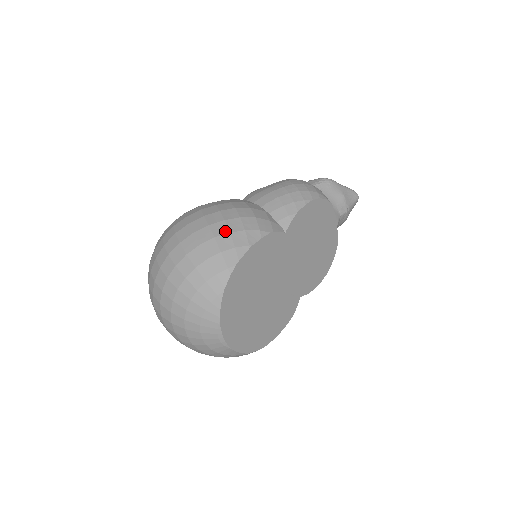
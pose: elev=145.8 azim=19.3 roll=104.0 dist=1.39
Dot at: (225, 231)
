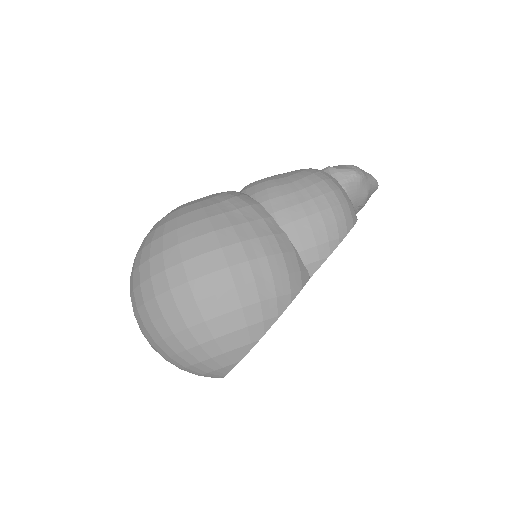
Dot at: (255, 299)
